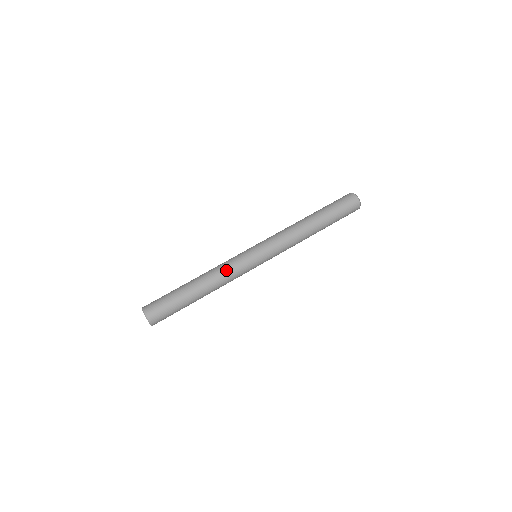
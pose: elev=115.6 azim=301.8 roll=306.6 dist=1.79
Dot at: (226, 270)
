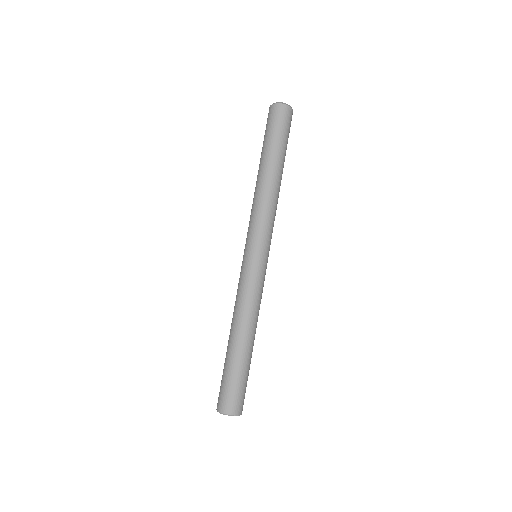
Dot at: (254, 301)
